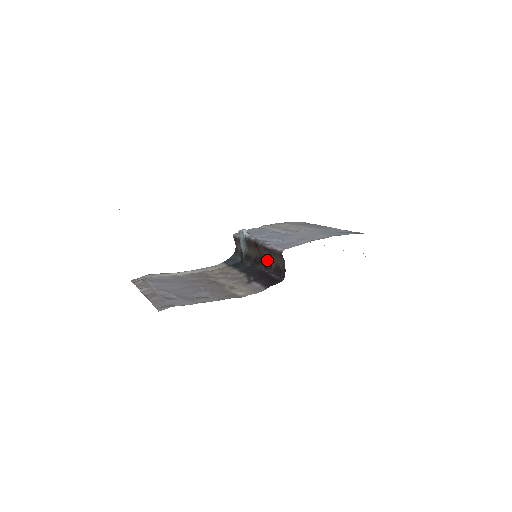
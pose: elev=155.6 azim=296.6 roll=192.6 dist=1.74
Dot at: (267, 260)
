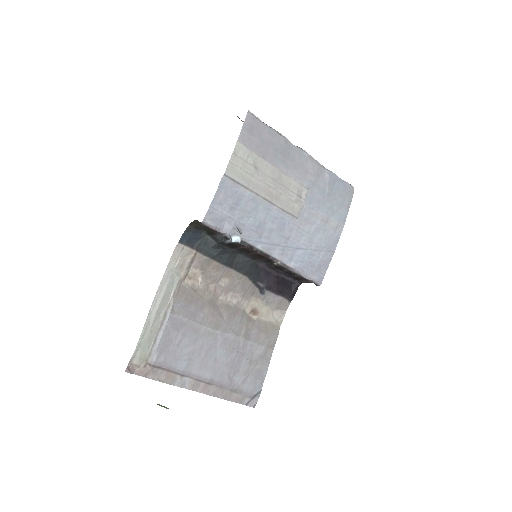
Dot at: (278, 266)
